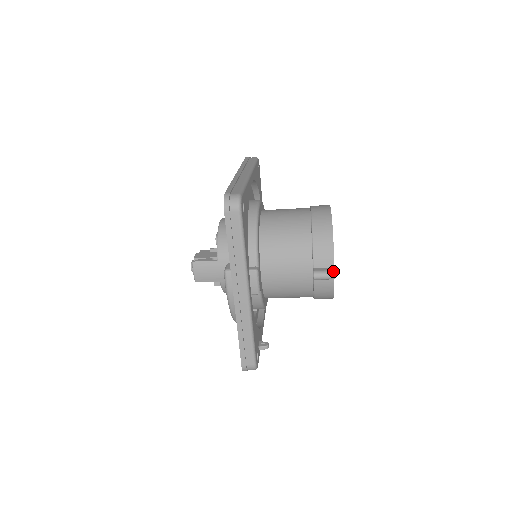
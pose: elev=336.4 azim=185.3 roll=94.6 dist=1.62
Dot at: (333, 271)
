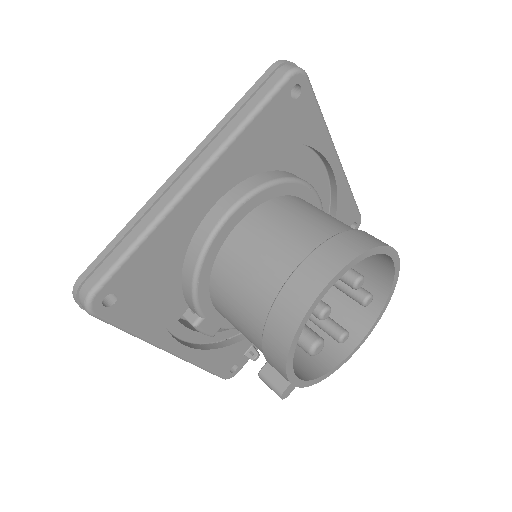
Dot at: (280, 392)
